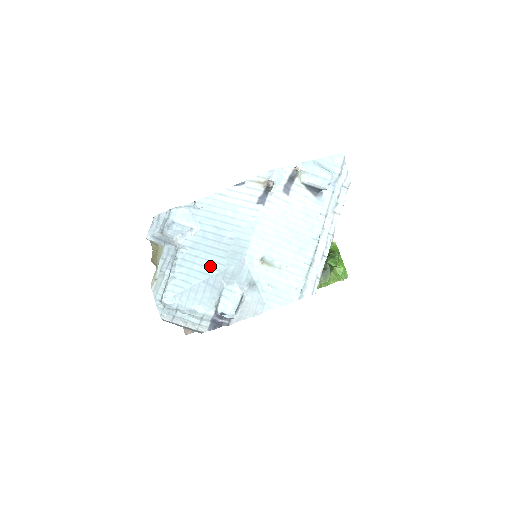
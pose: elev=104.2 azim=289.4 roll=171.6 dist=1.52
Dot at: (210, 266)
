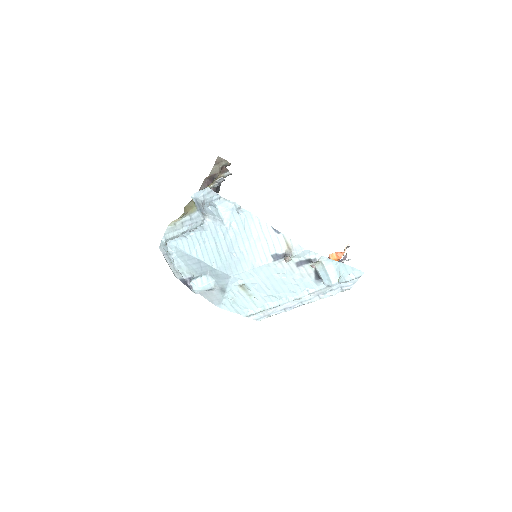
Dot at: (210, 256)
